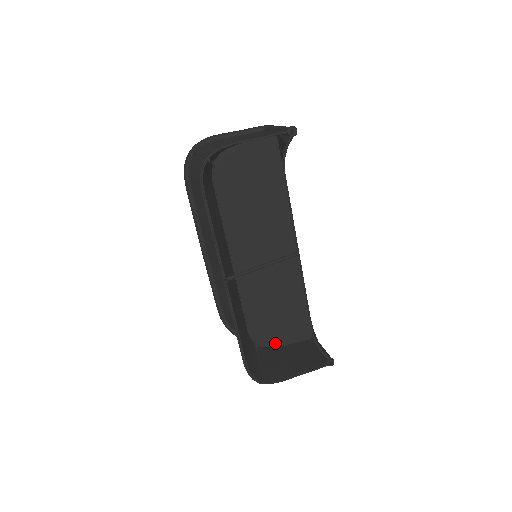
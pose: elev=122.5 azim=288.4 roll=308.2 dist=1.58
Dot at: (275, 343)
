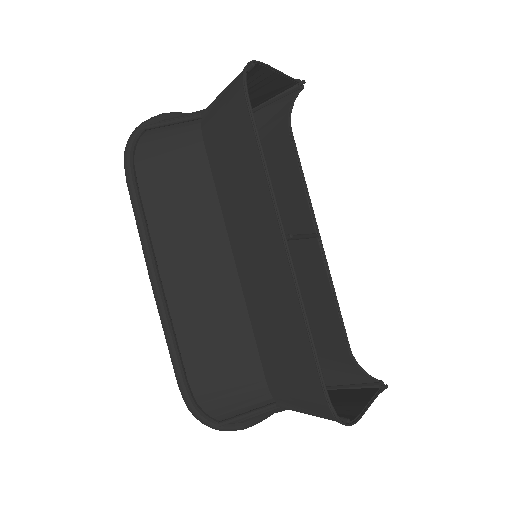
Dot at: occluded
